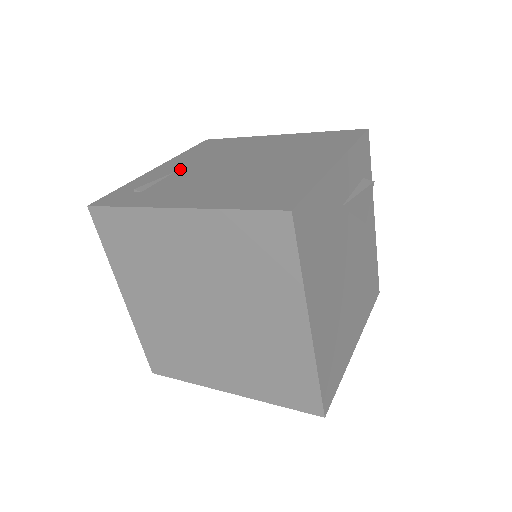
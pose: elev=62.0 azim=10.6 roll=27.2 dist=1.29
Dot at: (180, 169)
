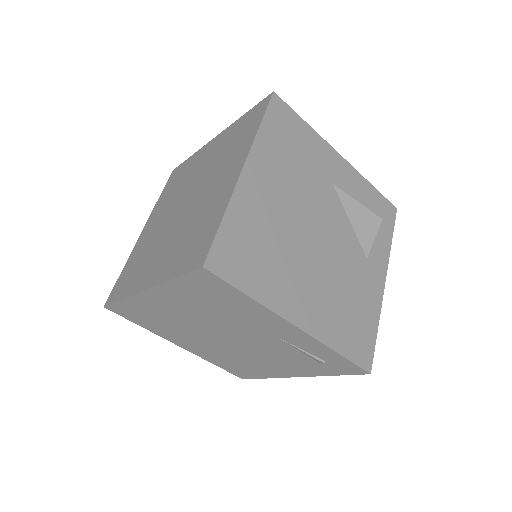
Dot at: occluded
